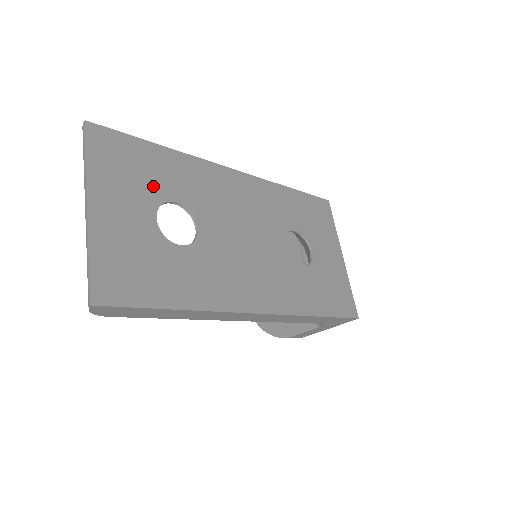
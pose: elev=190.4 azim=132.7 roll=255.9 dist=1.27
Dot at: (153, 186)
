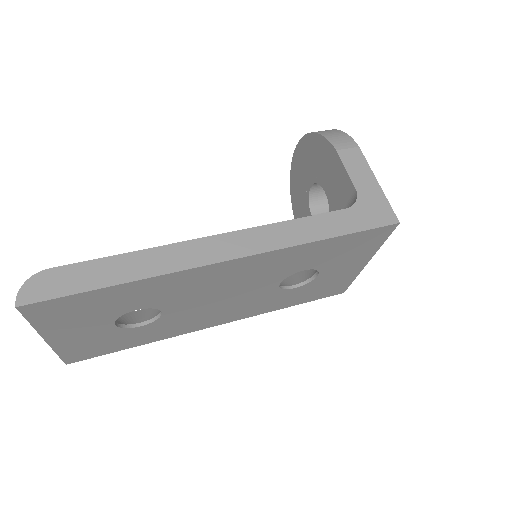
Dot at: (110, 311)
